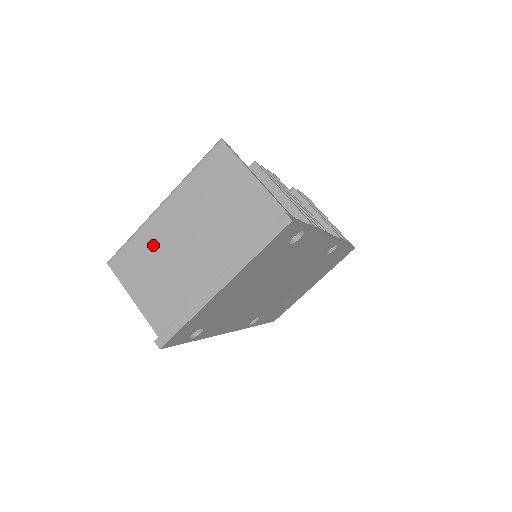
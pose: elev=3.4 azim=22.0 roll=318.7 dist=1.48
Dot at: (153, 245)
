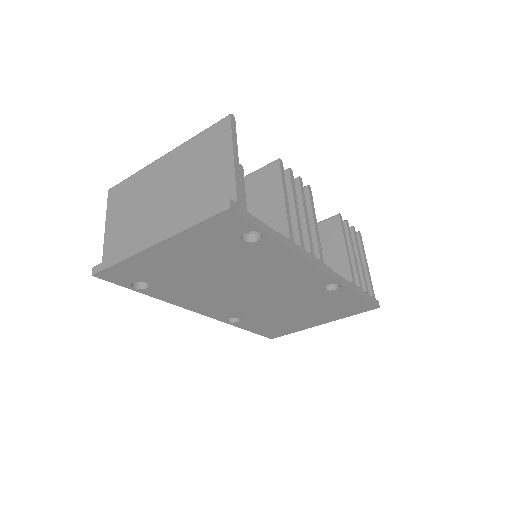
Dot at: (140, 188)
